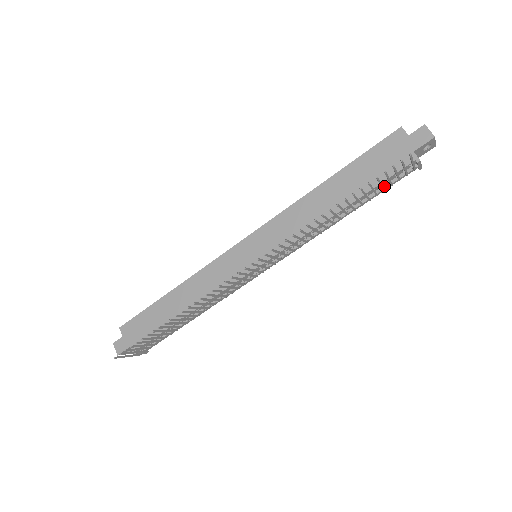
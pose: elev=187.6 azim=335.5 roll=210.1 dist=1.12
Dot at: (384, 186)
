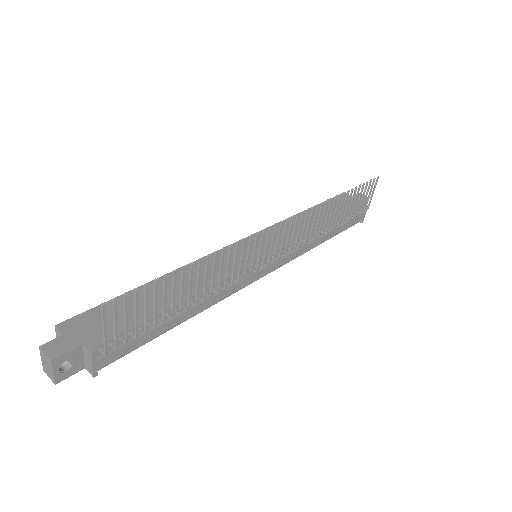
Dot at: occluded
